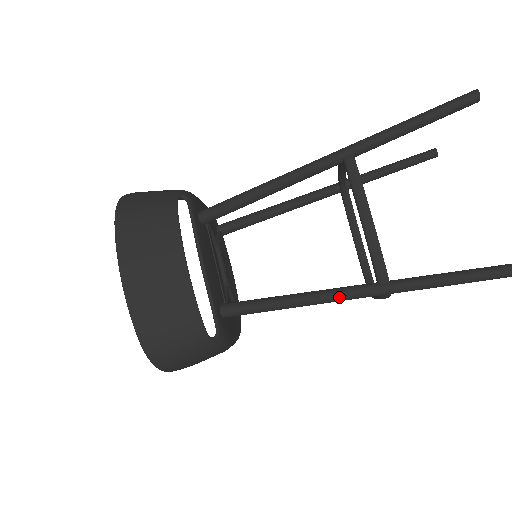
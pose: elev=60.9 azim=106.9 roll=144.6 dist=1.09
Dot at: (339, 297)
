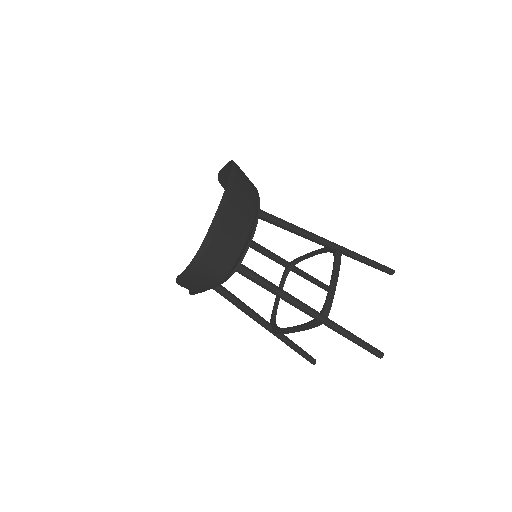
Dot at: (303, 306)
